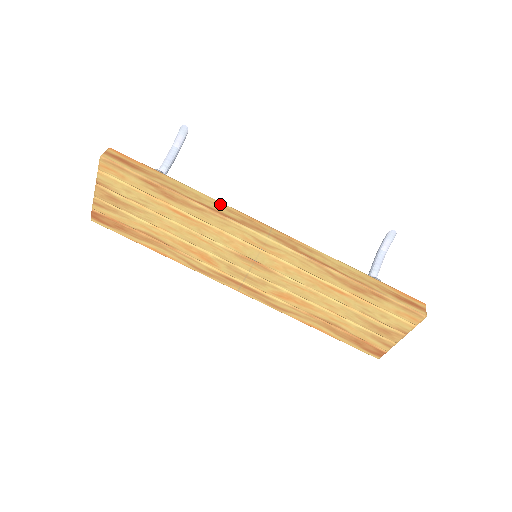
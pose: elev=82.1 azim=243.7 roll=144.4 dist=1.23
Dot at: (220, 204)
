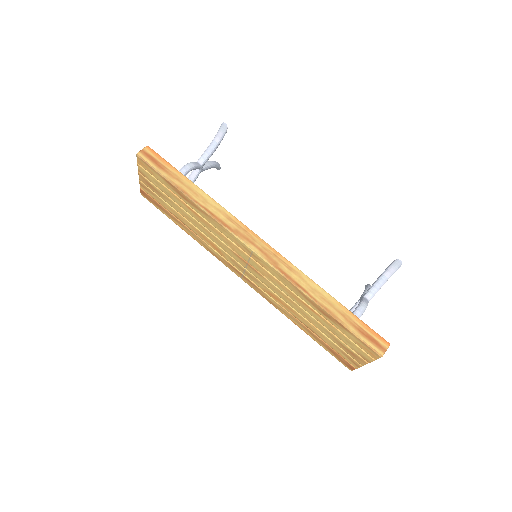
Dot at: (223, 211)
